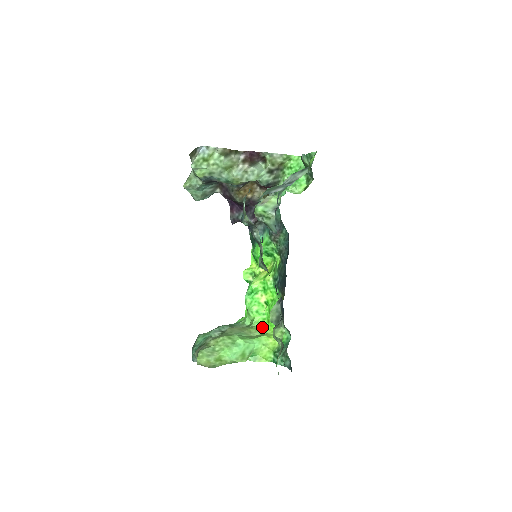
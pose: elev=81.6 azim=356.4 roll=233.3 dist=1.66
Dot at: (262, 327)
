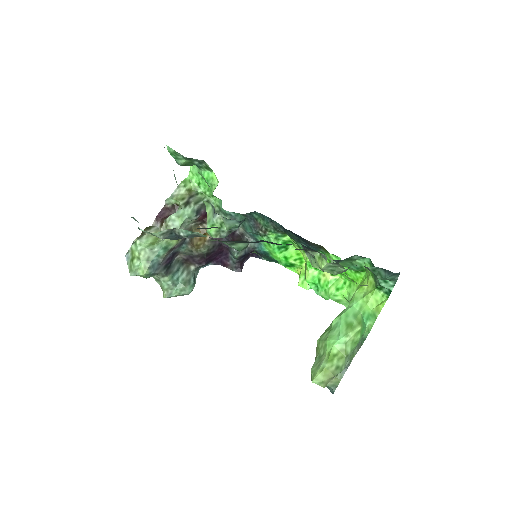
Dot at: occluded
